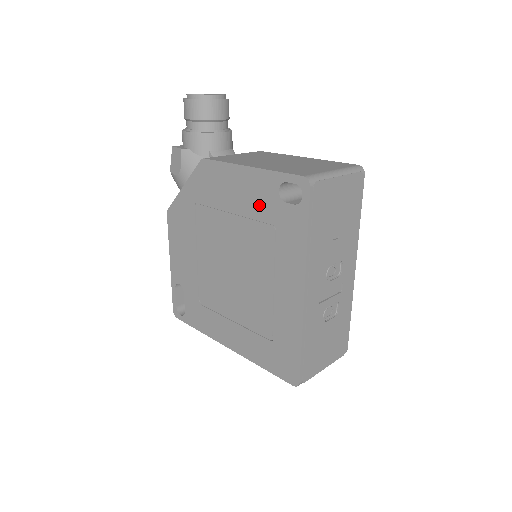
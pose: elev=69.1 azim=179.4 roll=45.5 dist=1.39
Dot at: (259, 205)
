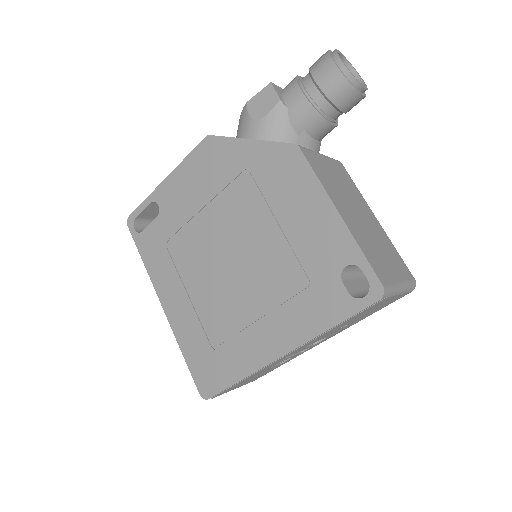
Dot at: (314, 252)
